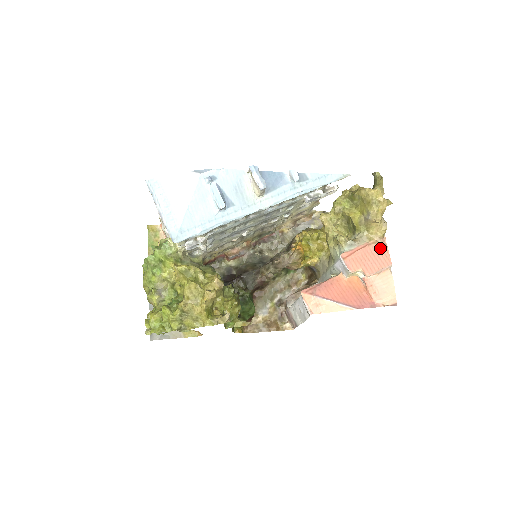
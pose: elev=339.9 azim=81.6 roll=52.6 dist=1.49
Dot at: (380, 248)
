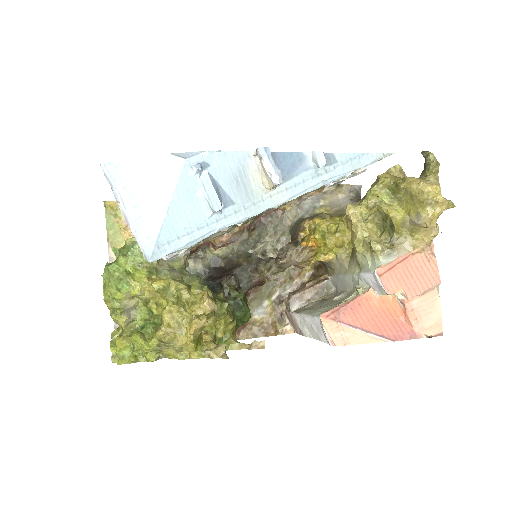
Dot at: (426, 259)
